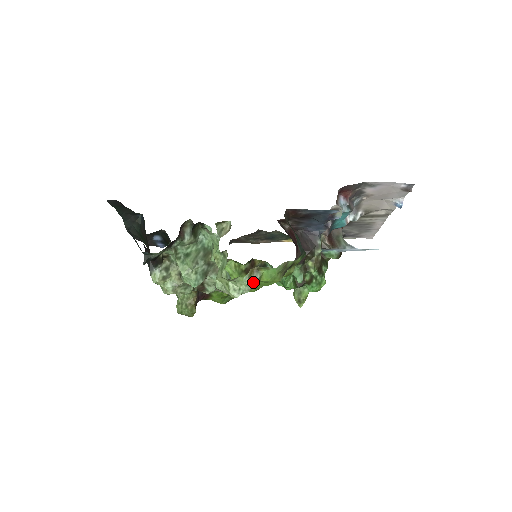
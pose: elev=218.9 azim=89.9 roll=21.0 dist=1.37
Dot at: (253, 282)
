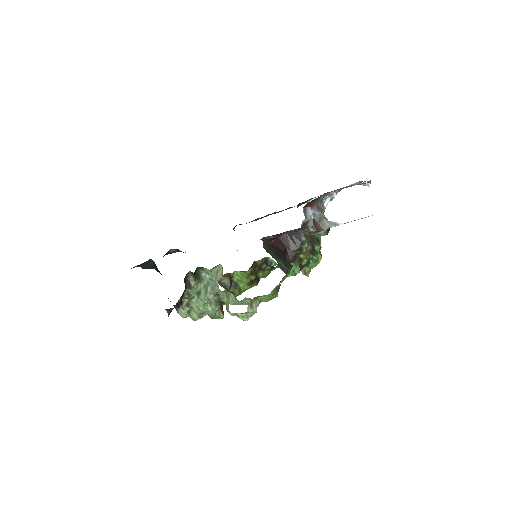
Dot at: (255, 308)
